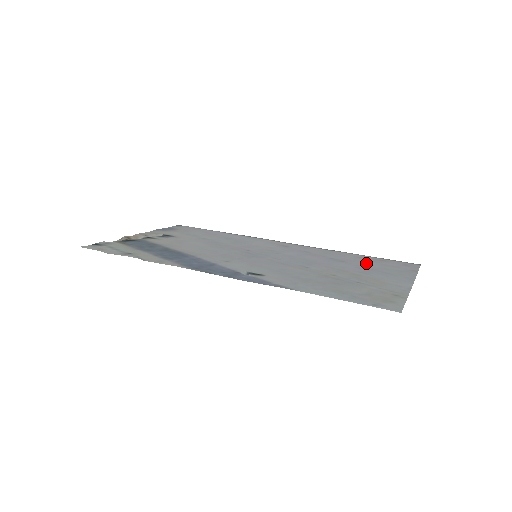
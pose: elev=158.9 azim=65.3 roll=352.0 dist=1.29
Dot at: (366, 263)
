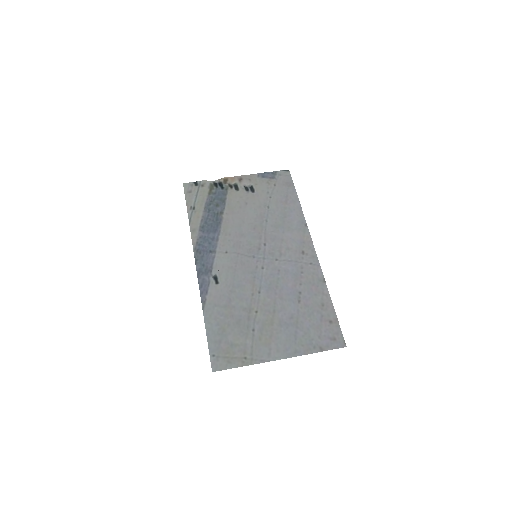
Dot at: (309, 315)
